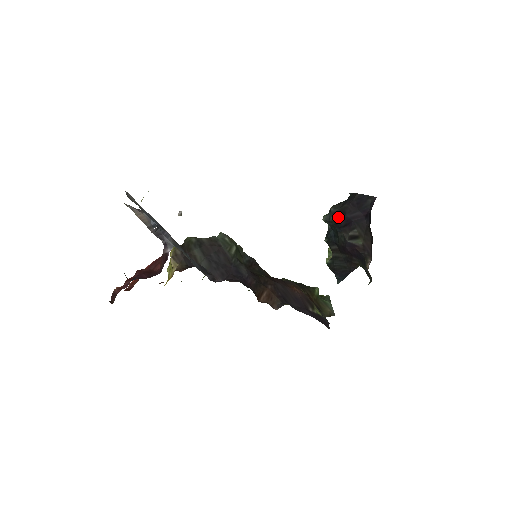
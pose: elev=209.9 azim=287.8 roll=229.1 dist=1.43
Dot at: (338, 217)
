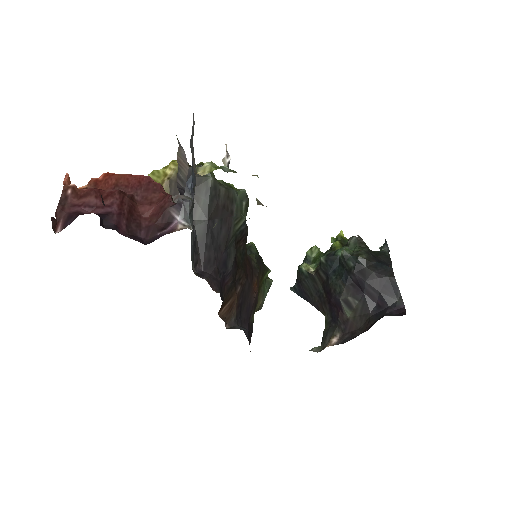
Dot at: (357, 272)
